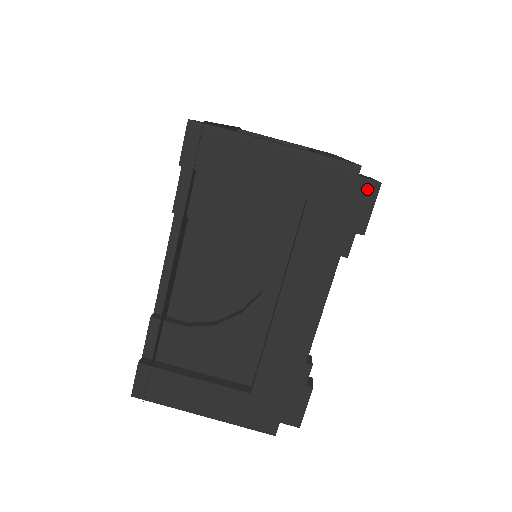
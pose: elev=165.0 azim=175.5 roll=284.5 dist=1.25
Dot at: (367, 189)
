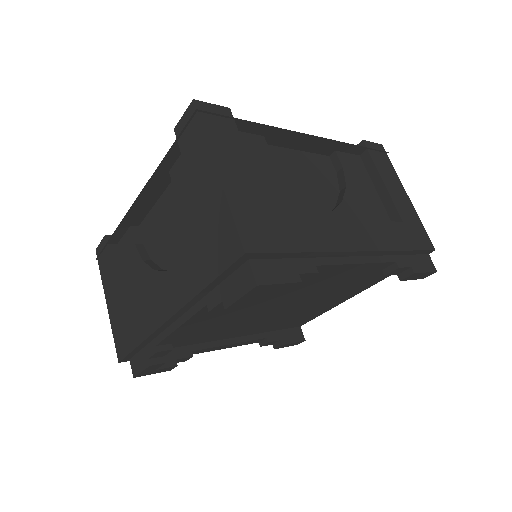
Dot at: (247, 278)
